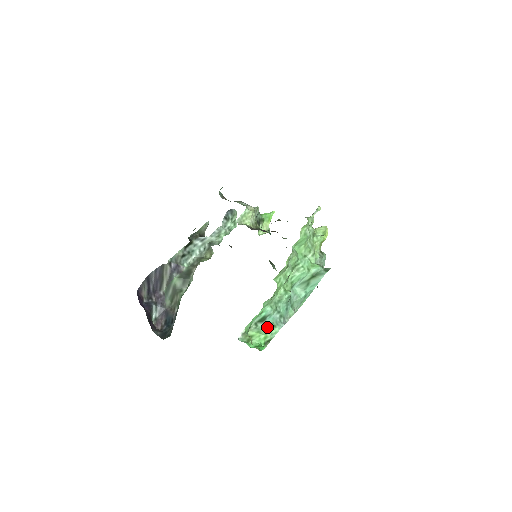
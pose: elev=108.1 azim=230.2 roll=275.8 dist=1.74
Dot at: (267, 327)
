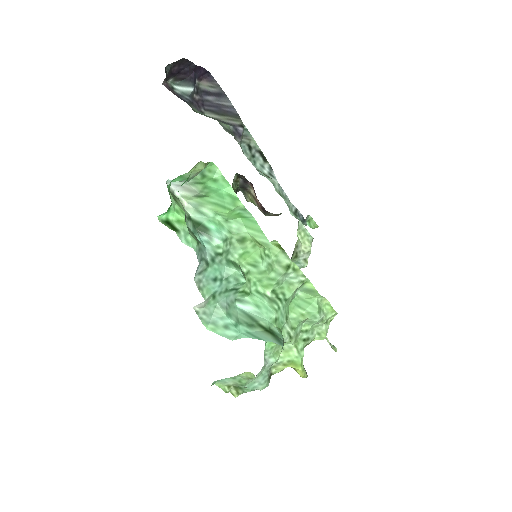
Dot at: (192, 232)
